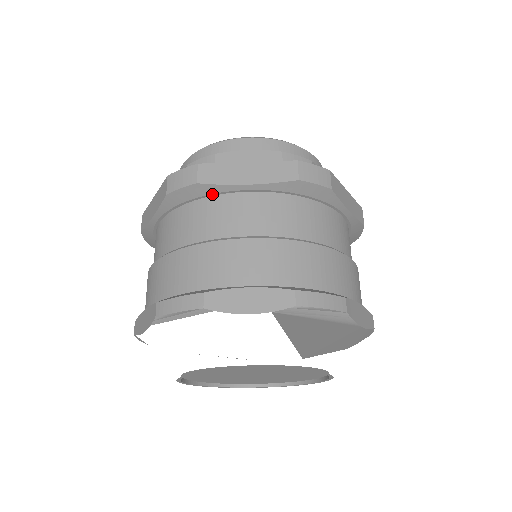
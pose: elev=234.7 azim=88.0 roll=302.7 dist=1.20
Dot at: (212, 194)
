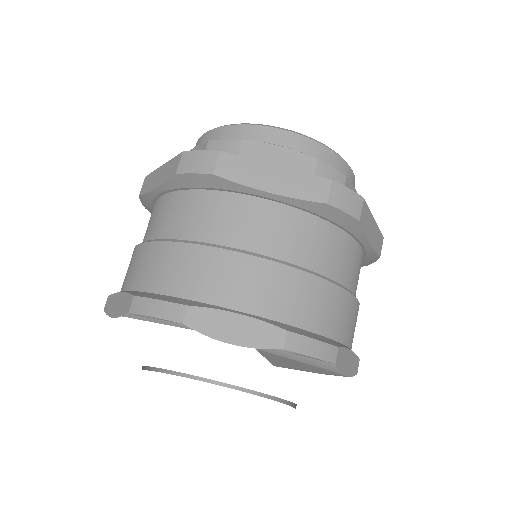
Dot at: (227, 190)
